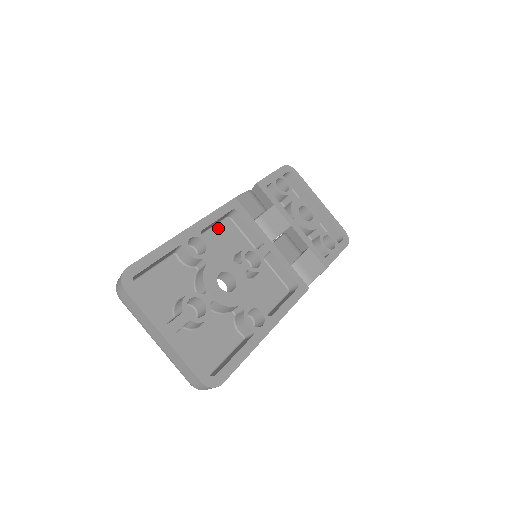
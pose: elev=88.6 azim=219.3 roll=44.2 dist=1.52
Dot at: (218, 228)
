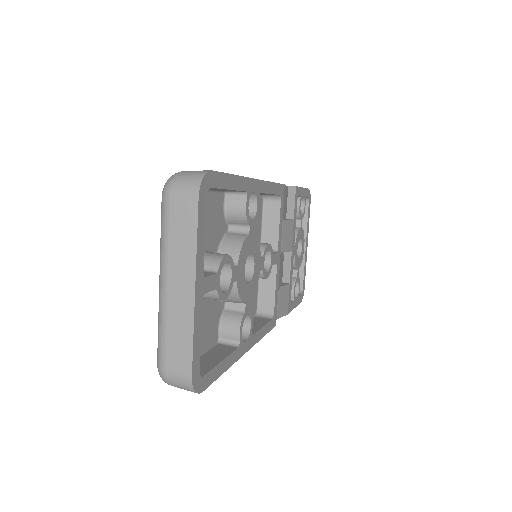
Dot at: occluded
